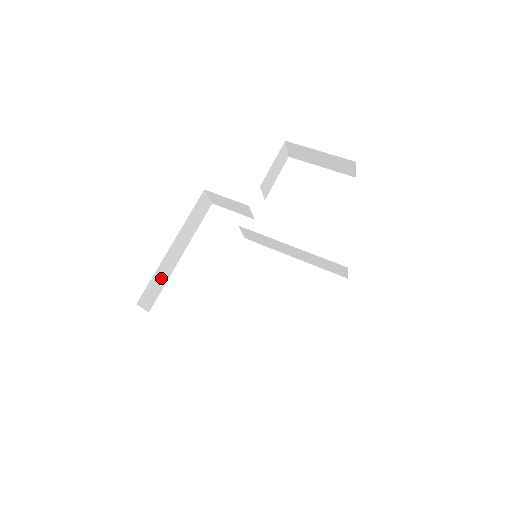
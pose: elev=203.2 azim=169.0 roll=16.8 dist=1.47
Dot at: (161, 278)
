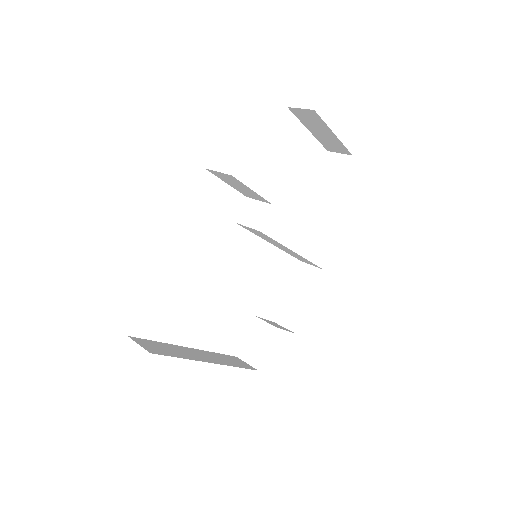
Dot at: occluded
